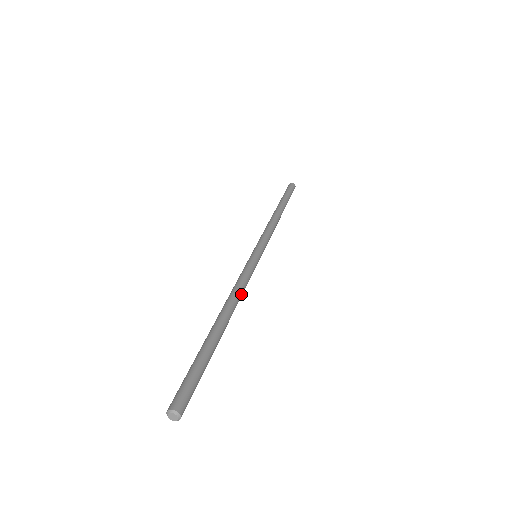
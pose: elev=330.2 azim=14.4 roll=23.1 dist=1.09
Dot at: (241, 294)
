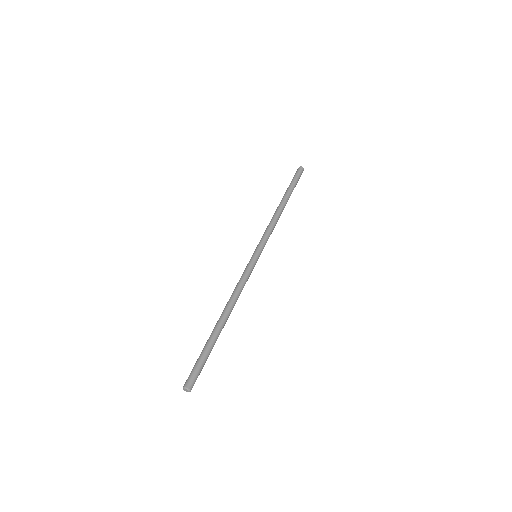
Dot at: (239, 295)
